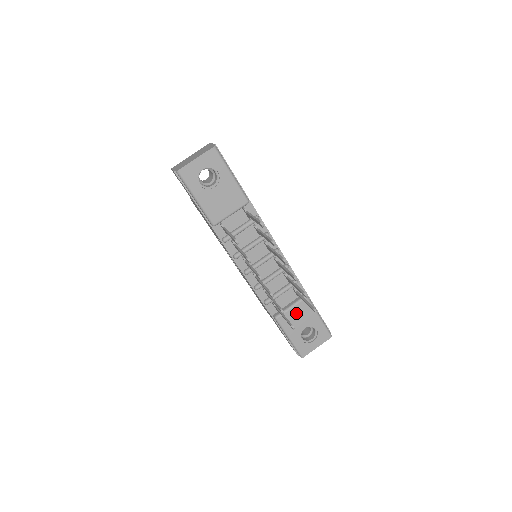
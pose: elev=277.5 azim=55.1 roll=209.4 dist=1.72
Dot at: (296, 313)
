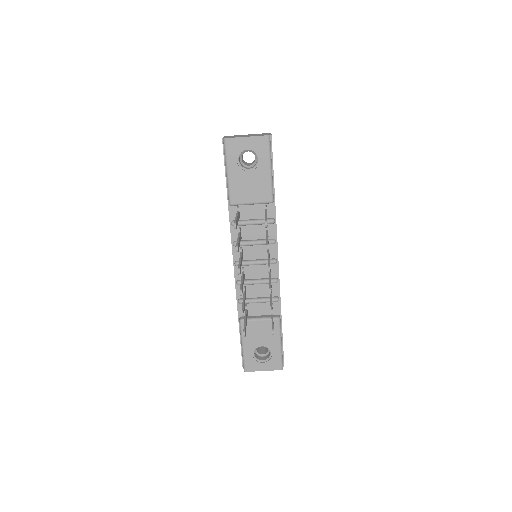
Dot at: (261, 327)
